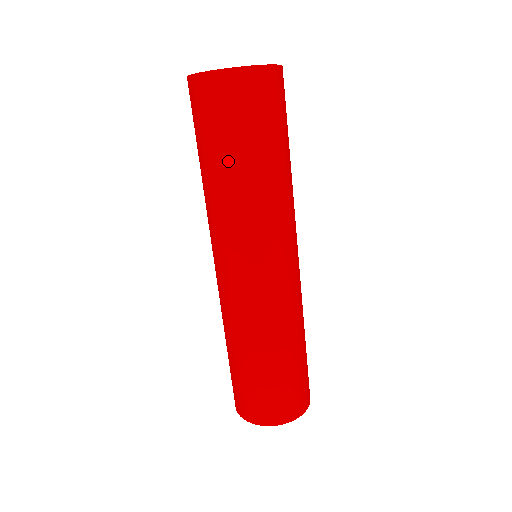
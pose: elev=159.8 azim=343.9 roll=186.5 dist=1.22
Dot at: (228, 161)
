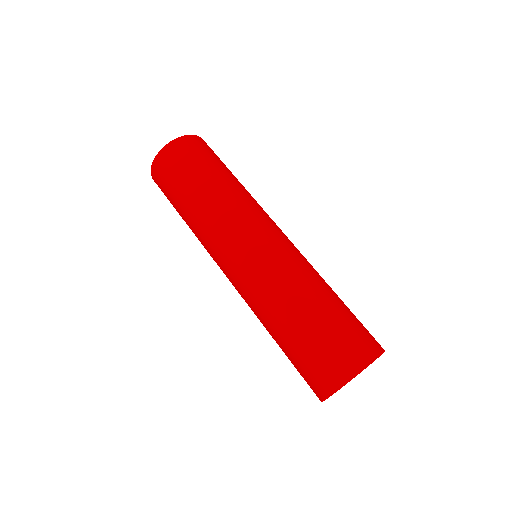
Dot at: (214, 174)
